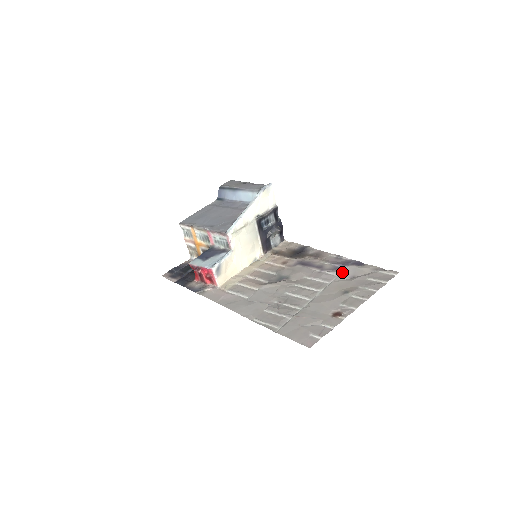
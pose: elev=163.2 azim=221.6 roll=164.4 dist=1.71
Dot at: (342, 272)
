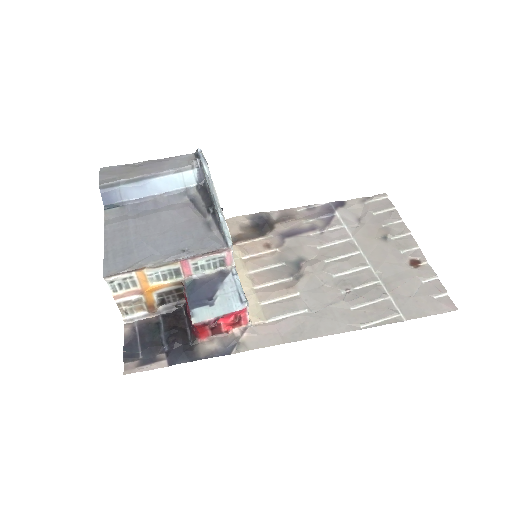
Dot at: (344, 221)
